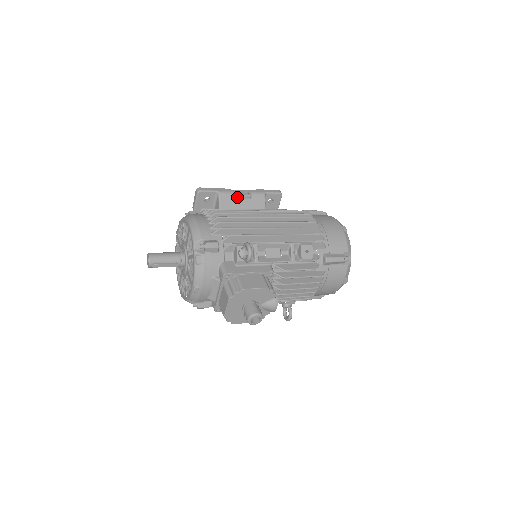
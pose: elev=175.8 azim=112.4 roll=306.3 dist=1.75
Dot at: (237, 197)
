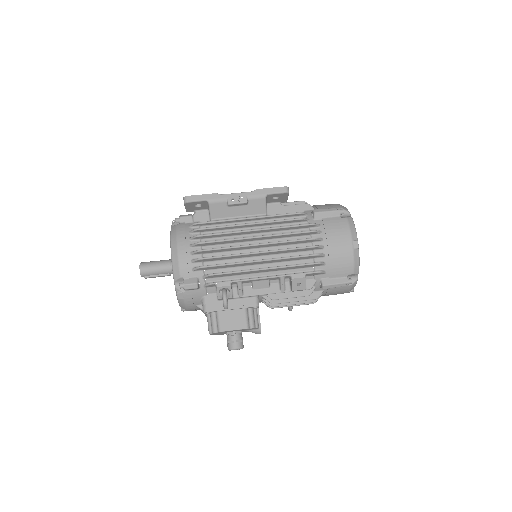
Dot at: (230, 205)
